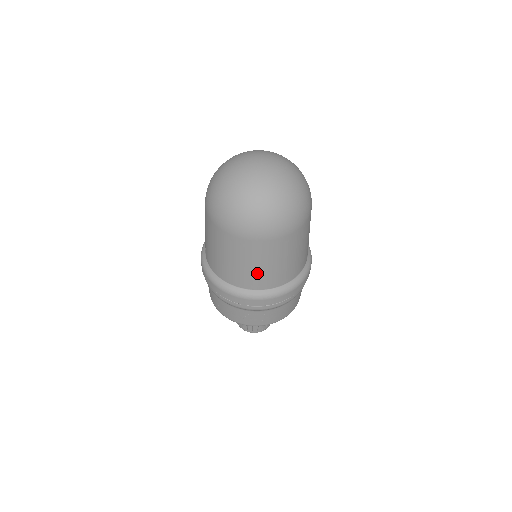
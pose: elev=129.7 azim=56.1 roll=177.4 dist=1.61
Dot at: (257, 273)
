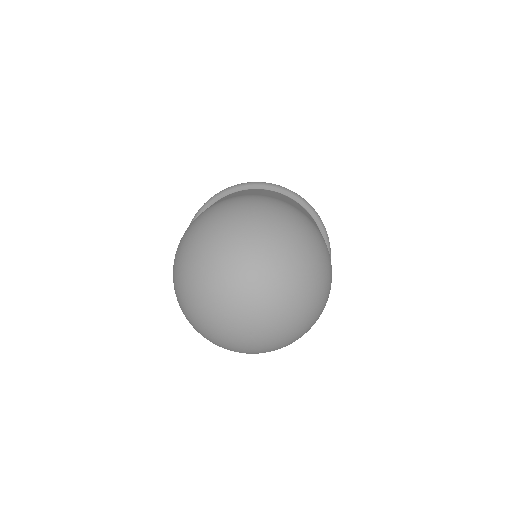
Dot at: occluded
